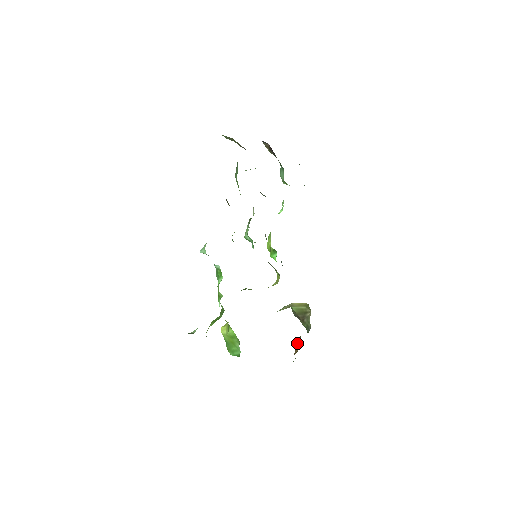
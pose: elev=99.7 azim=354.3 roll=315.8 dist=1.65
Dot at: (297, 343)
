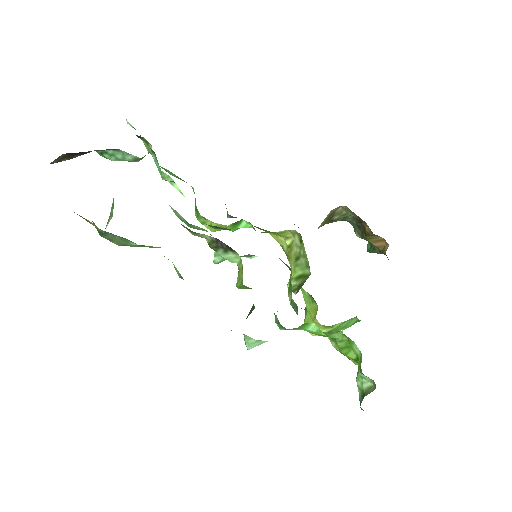
Dot at: (367, 240)
